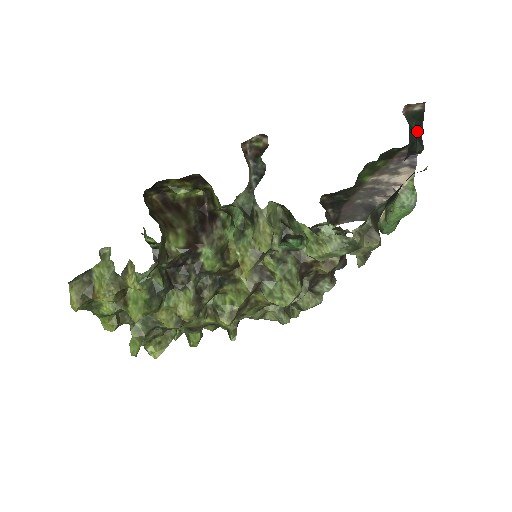
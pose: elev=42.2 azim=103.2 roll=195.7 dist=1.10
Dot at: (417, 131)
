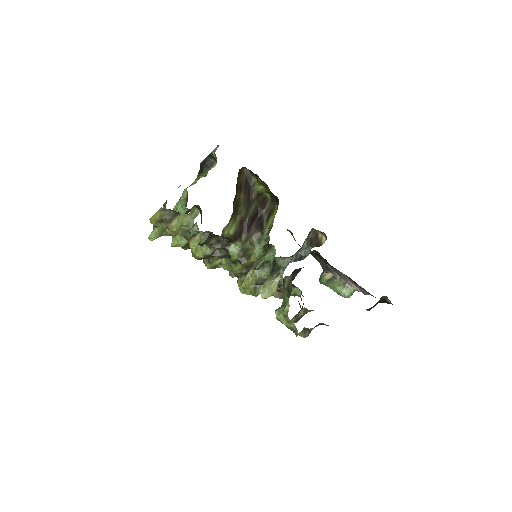
Dot at: (378, 302)
